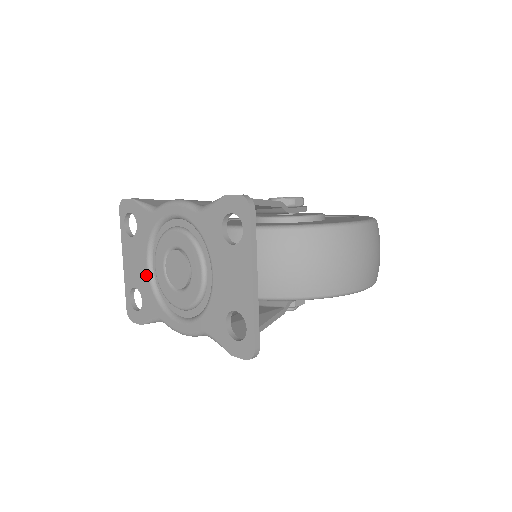
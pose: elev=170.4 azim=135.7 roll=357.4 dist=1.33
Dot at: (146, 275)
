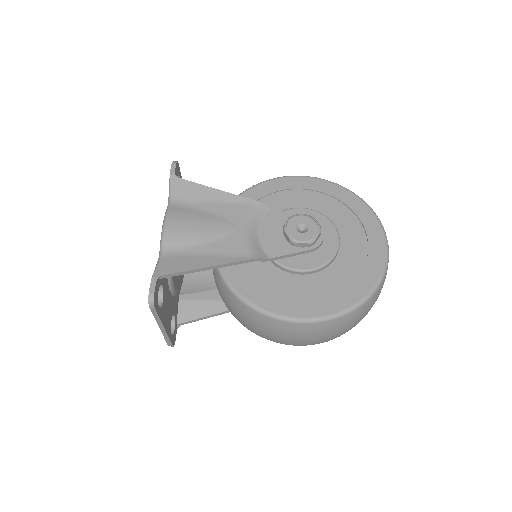
Dot at: occluded
